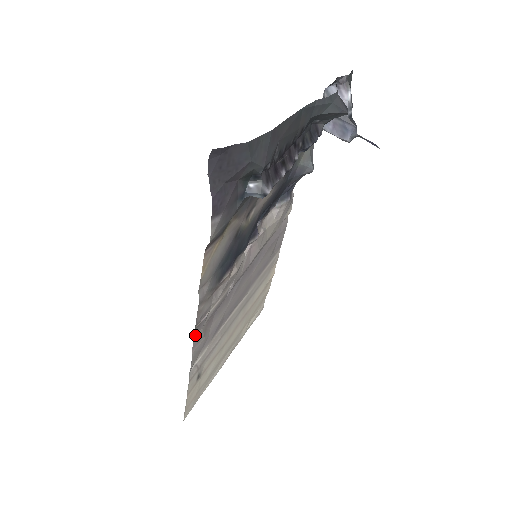
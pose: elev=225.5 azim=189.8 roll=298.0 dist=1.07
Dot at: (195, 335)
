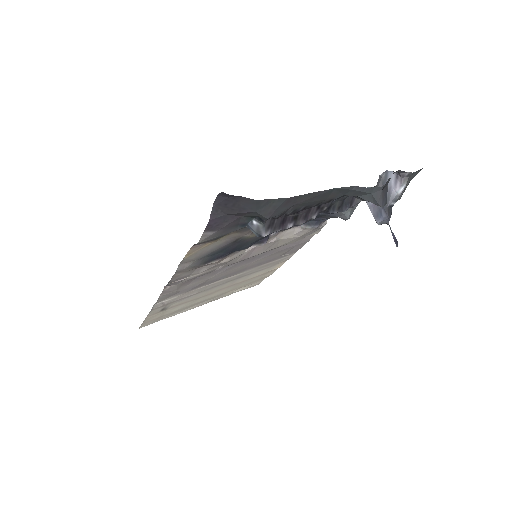
Dot at: (167, 287)
